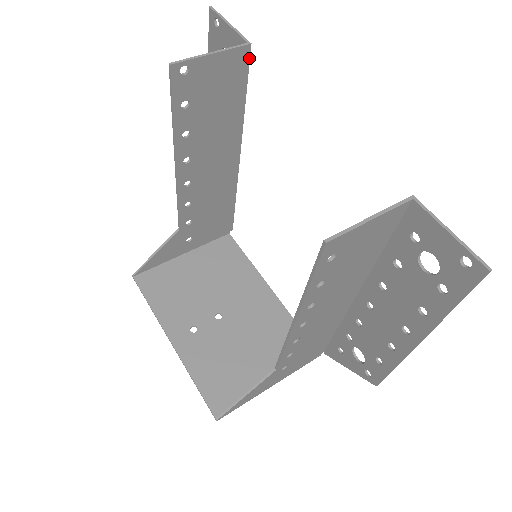
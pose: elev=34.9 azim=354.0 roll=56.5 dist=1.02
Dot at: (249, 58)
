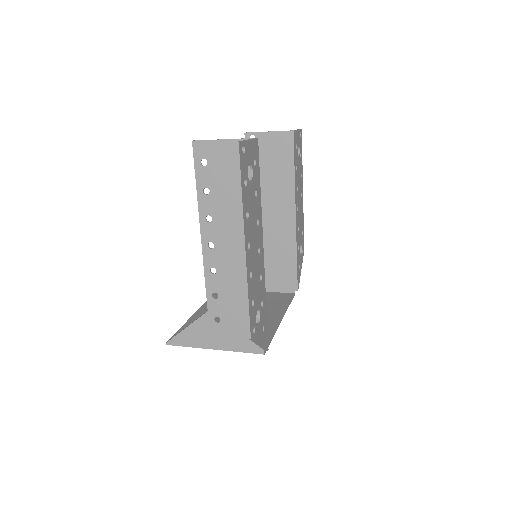
Dot at: (293, 140)
